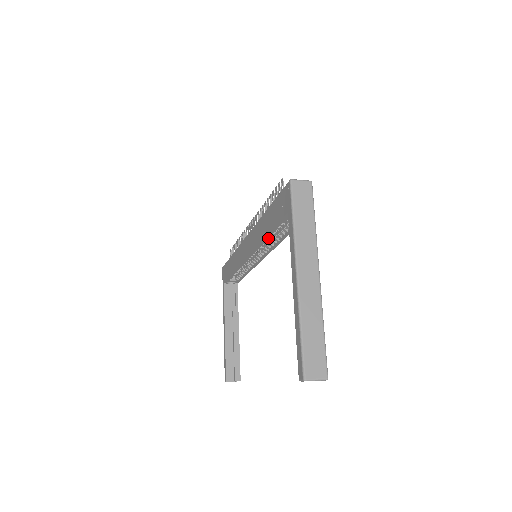
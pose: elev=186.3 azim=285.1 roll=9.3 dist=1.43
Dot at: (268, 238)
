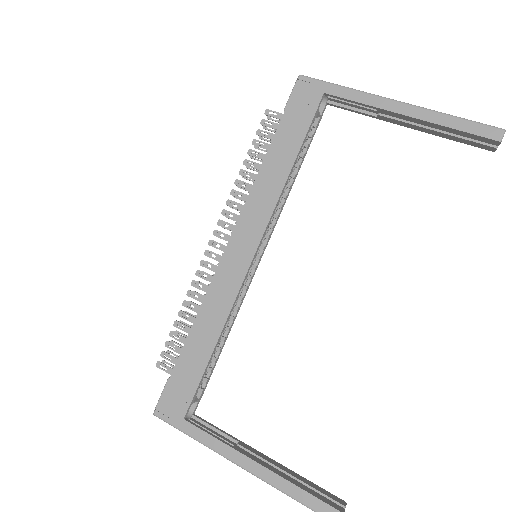
Dot at: (286, 180)
